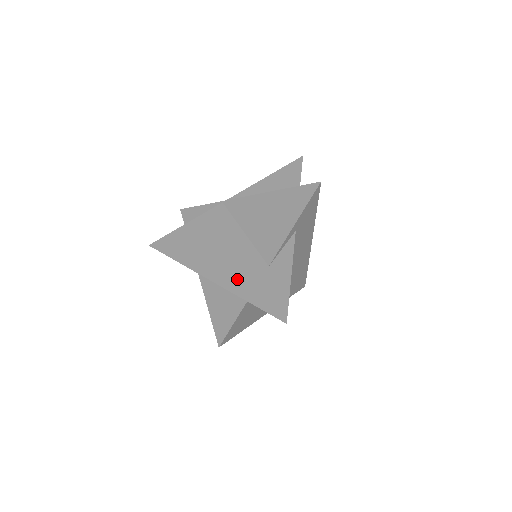
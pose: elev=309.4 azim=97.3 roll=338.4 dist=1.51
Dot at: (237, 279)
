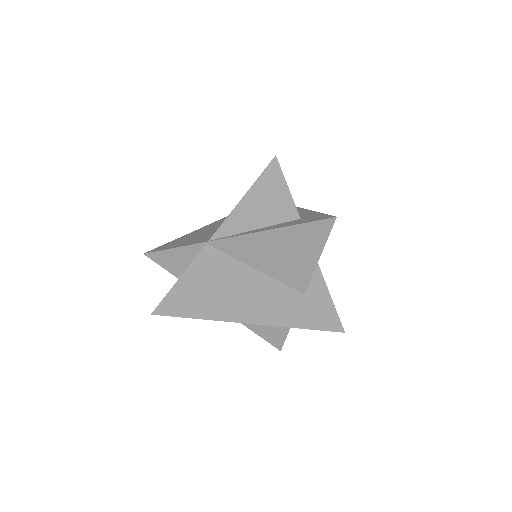
Dot at: (279, 315)
